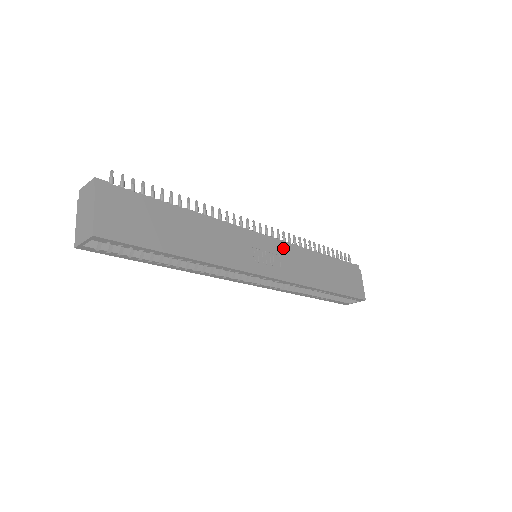
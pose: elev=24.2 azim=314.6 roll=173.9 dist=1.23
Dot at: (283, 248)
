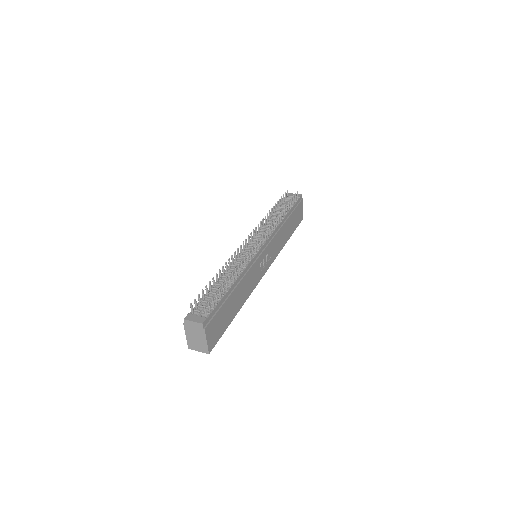
Dot at: (271, 242)
